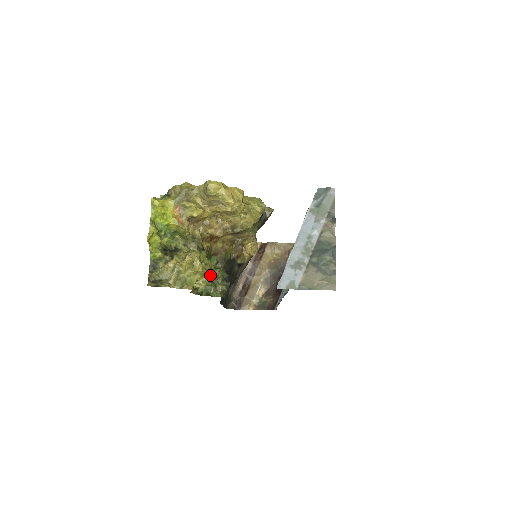
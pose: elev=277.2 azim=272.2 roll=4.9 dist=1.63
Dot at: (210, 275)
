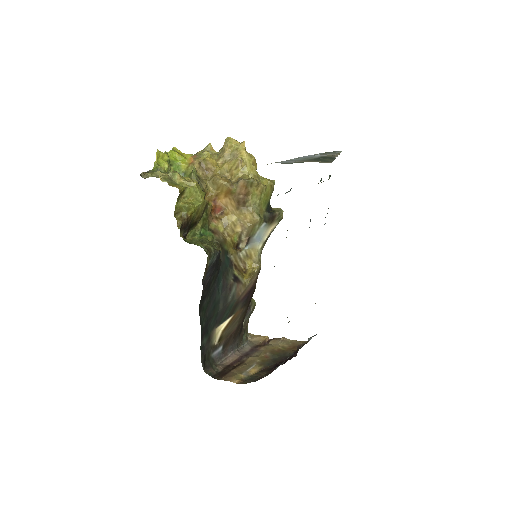
Dot at: (202, 201)
